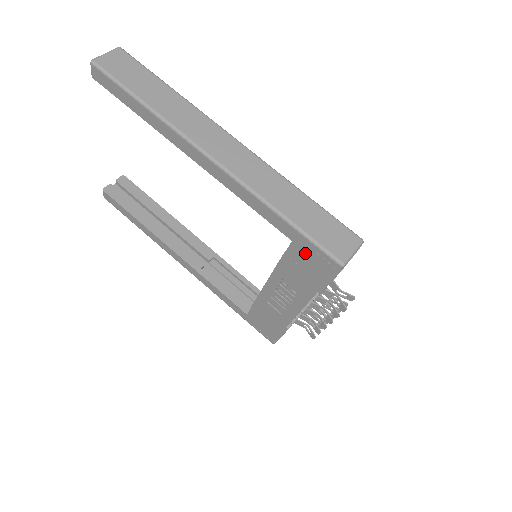
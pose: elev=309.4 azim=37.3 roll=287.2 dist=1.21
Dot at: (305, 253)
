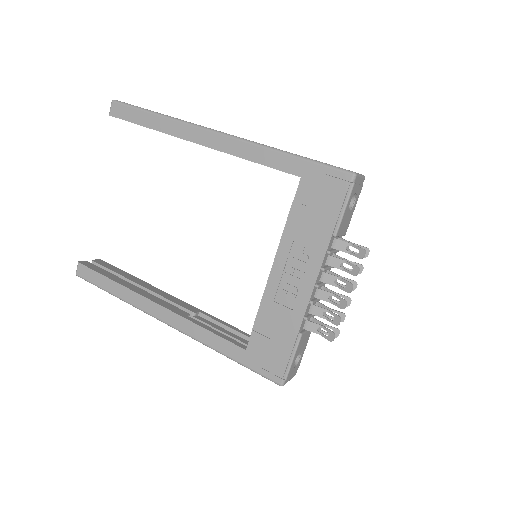
Dot at: (315, 184)
